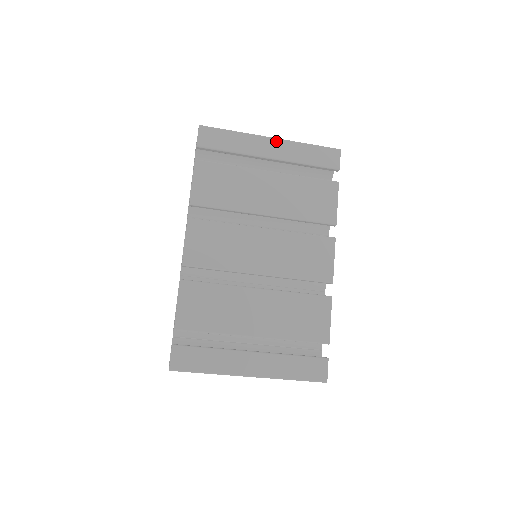
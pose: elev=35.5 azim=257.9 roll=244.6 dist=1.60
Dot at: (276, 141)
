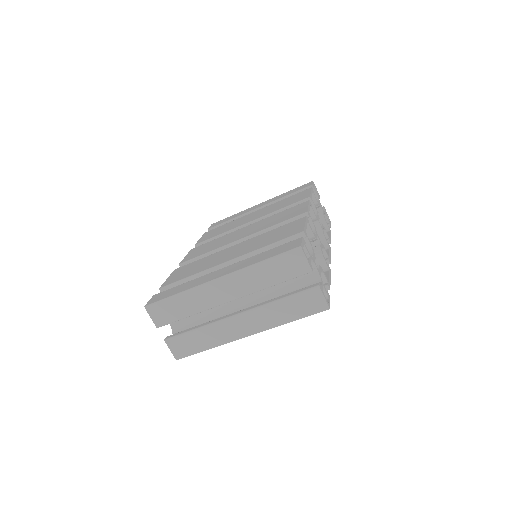
Dot at: (263, 202)
